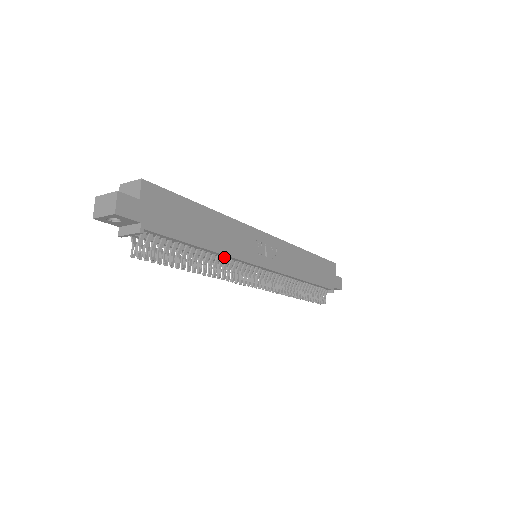
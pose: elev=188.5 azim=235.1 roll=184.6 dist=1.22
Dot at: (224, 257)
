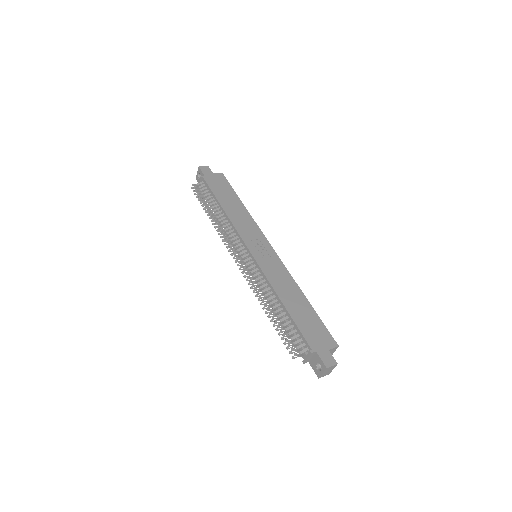
Dot at: (230, 224)
